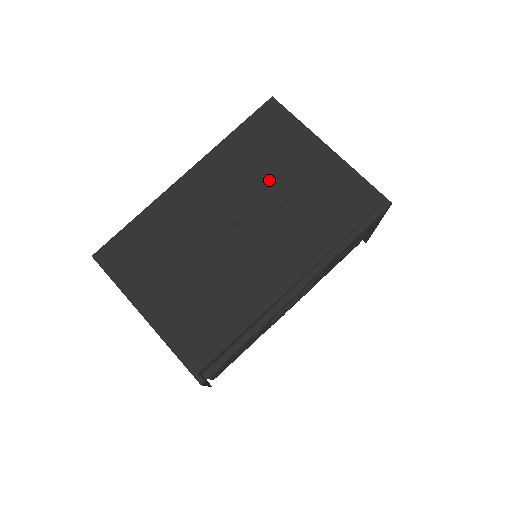
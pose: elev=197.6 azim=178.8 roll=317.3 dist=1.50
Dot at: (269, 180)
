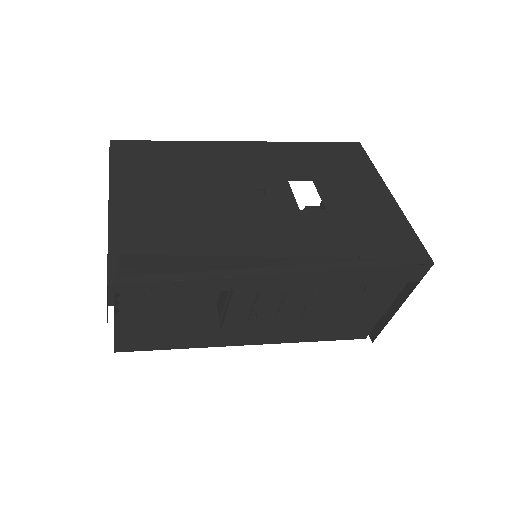
Dot at: (318, 184)
